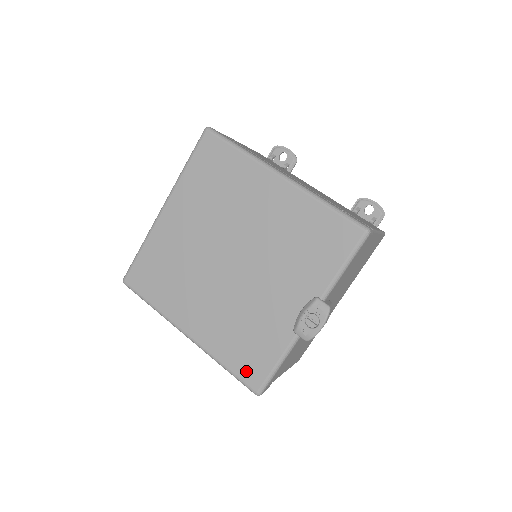
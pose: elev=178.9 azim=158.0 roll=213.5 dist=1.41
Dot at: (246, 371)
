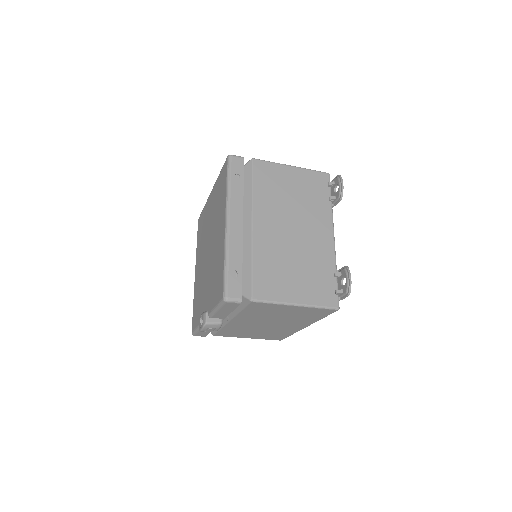
Dot at: occluded
